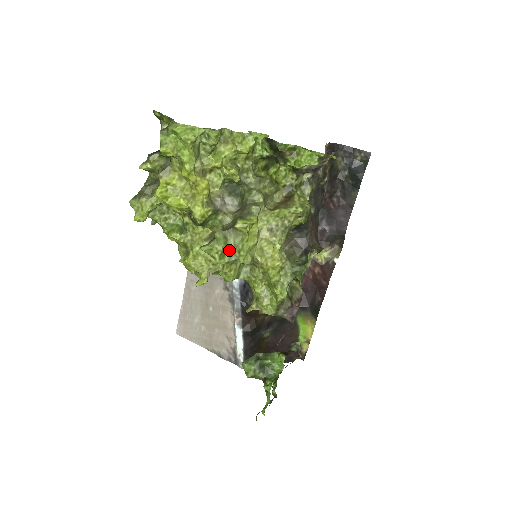
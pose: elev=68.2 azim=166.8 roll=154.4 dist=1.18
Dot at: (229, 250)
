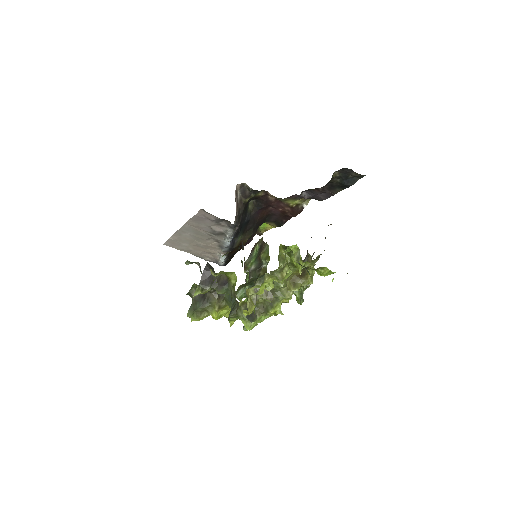
Dot at: occluded
